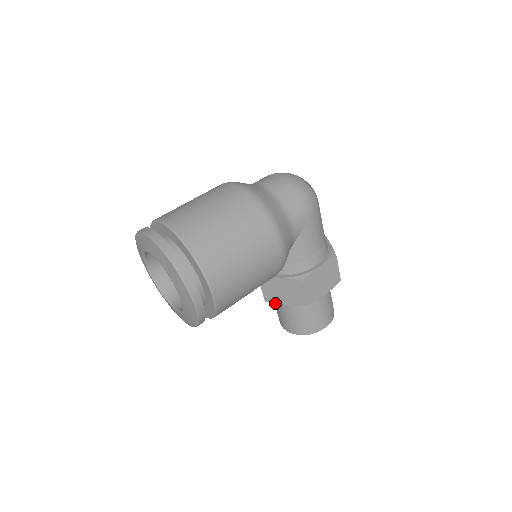
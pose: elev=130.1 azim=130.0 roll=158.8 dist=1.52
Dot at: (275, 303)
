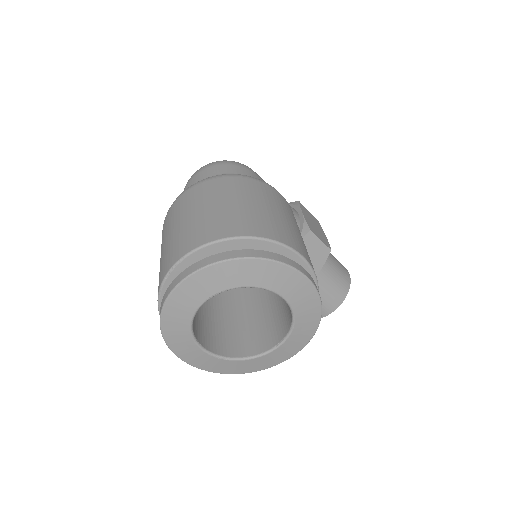
Dot at: occluded
